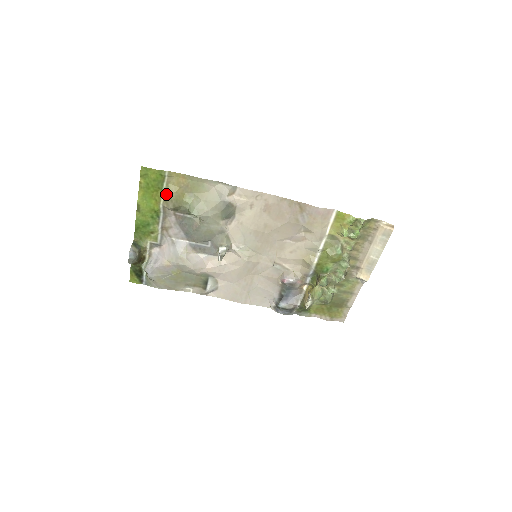
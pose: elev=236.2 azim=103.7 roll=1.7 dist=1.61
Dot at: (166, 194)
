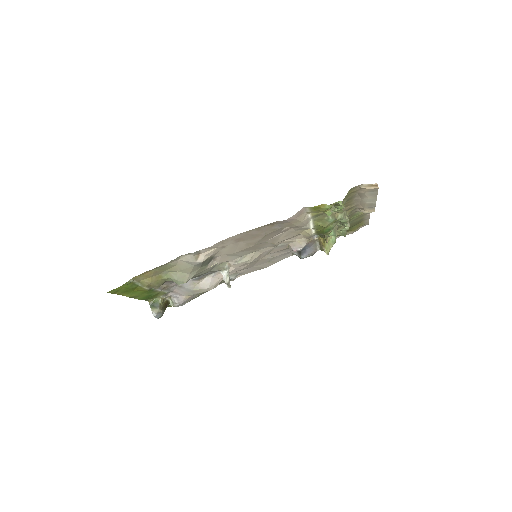
Dot at: occluded
